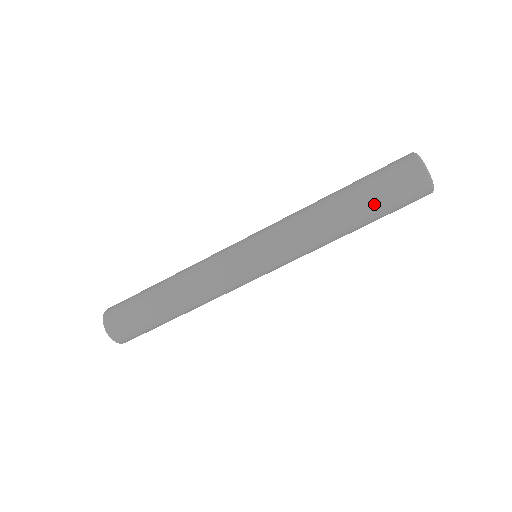
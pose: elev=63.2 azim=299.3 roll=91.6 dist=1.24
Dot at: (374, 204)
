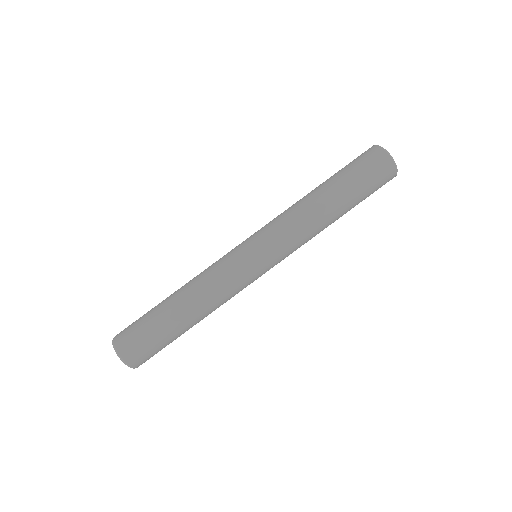
Dot at: (341, 175)
